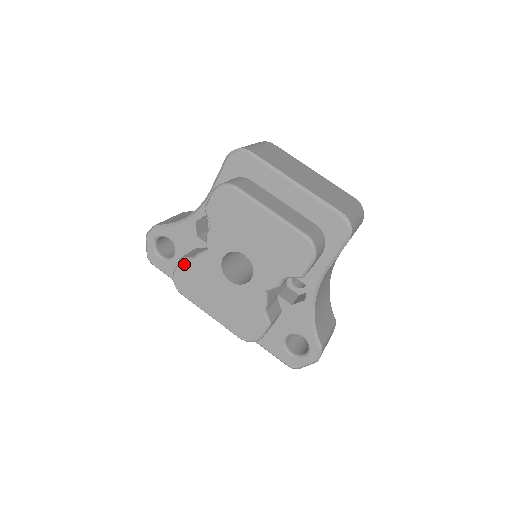
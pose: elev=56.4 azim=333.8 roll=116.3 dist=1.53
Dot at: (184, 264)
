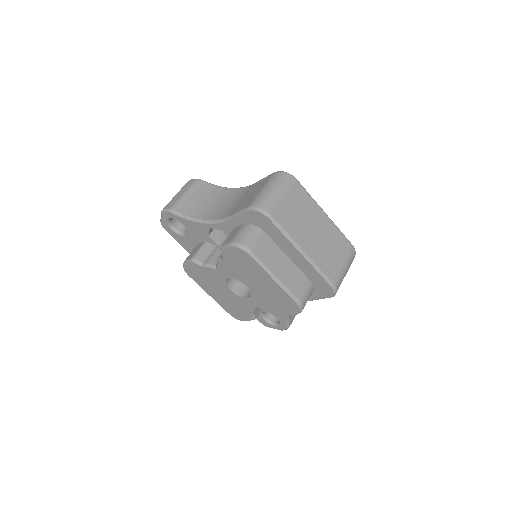
Dot at: (194, 264)
